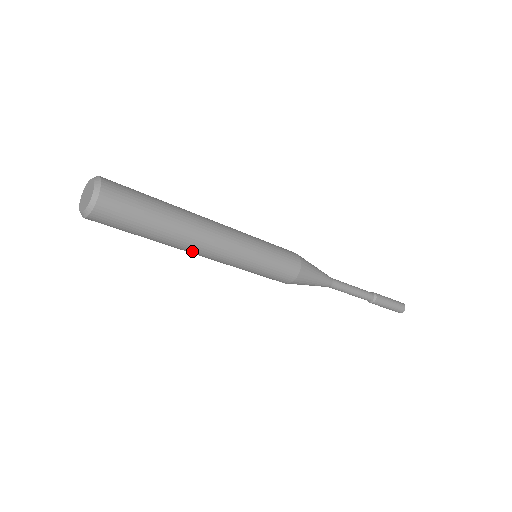
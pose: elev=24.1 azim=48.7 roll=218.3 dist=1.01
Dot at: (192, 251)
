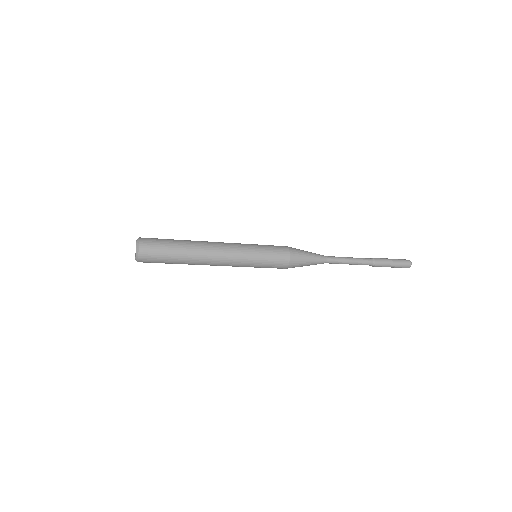
Dot at: occluded
